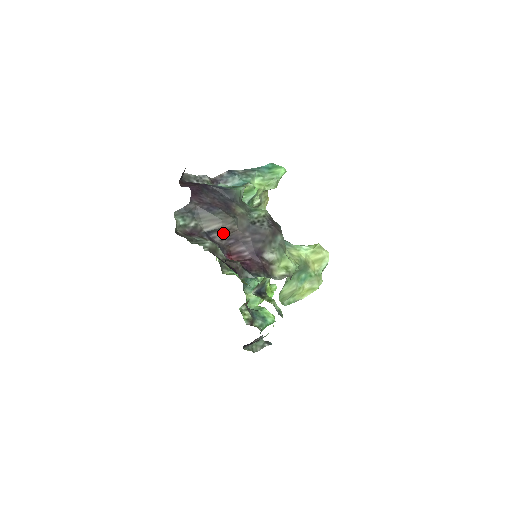
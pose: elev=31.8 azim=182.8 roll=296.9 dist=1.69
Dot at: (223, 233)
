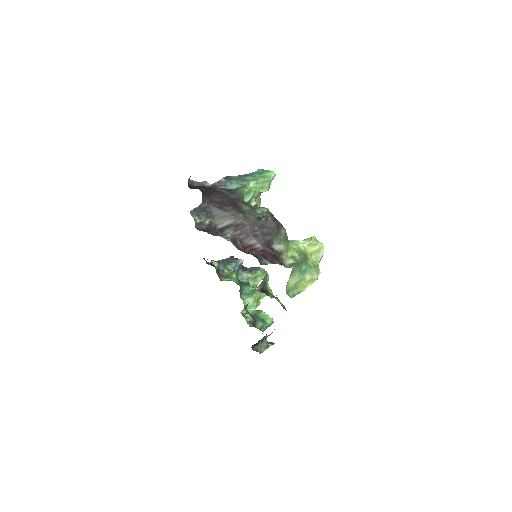
Dot at: (235, 229)
